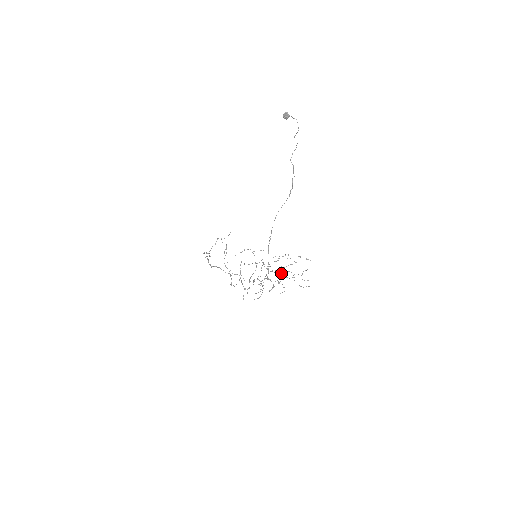
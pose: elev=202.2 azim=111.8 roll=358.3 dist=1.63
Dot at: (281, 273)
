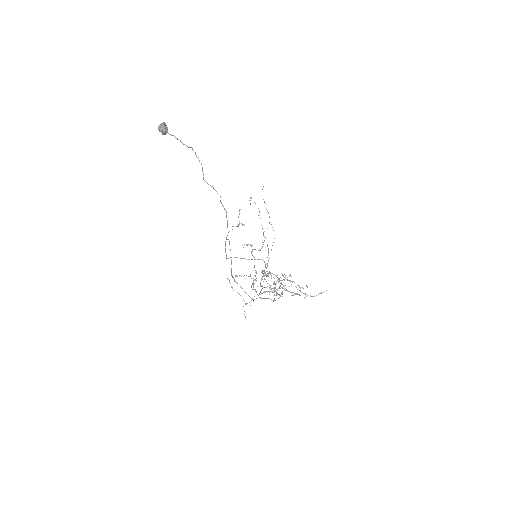
Dot at: occluded
